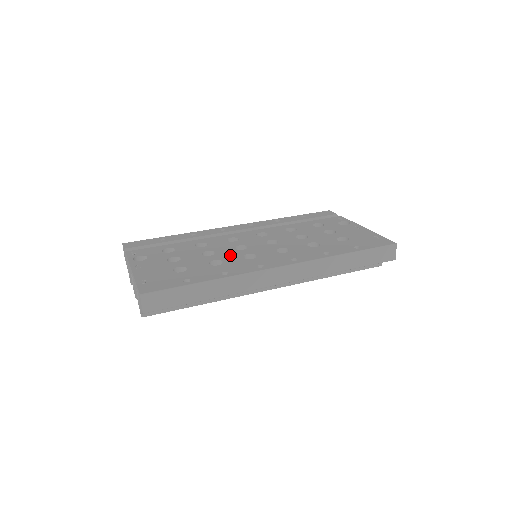
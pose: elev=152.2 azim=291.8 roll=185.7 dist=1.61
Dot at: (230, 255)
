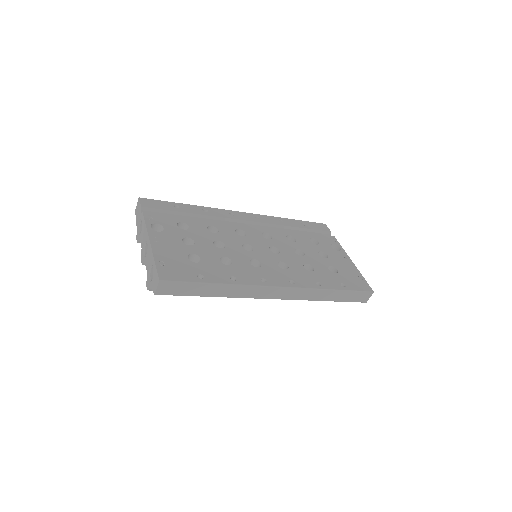
Dot at: (238, 255)
